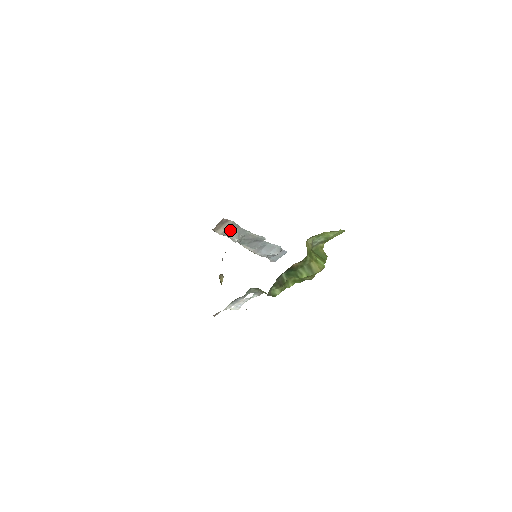
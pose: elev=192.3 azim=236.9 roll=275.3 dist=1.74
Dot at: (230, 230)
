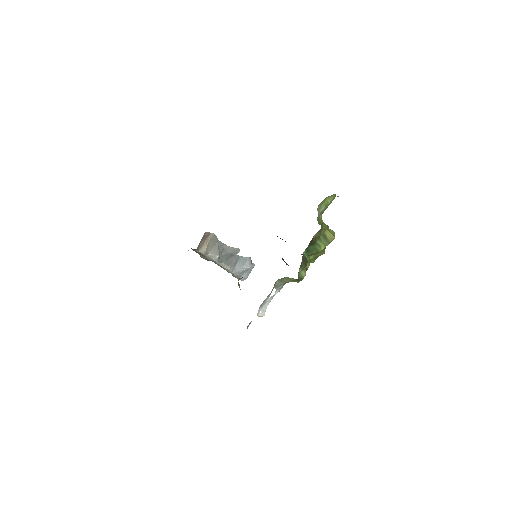
Dot at: (211, 246)
